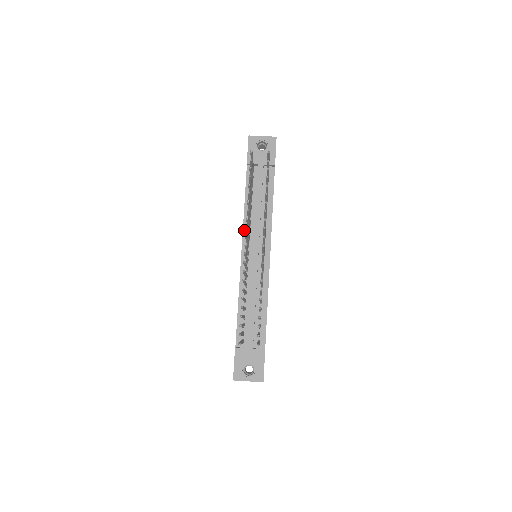
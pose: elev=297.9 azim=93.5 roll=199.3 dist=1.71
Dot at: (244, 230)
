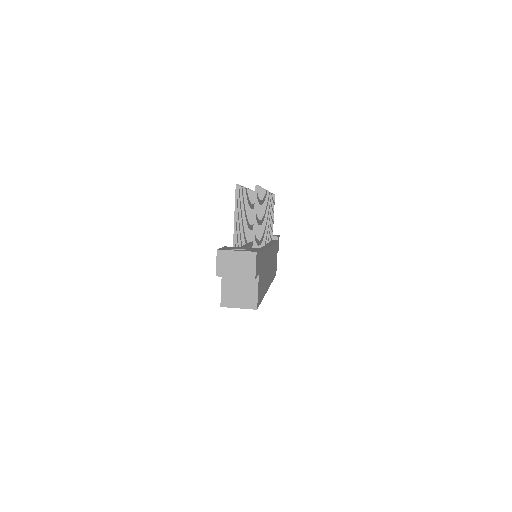
Dot at: occluded
